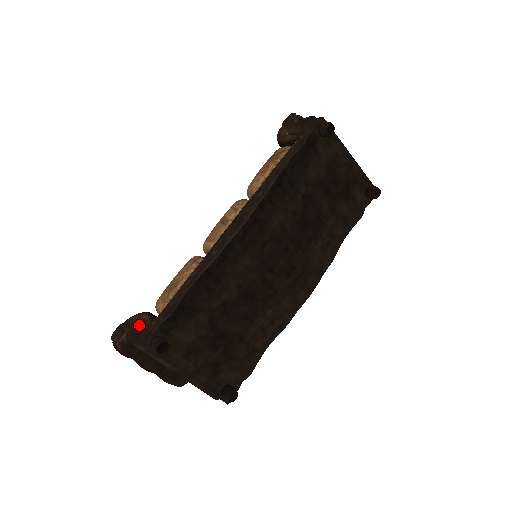
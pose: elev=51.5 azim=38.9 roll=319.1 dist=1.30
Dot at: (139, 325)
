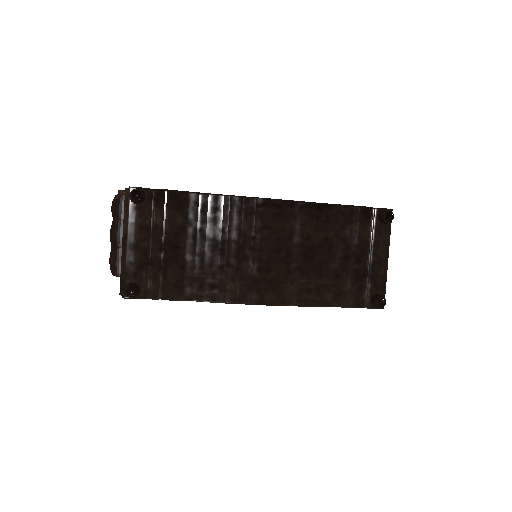
Dot at: occluded
